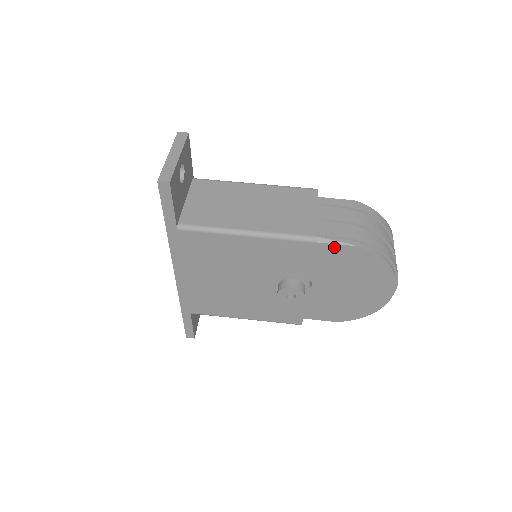
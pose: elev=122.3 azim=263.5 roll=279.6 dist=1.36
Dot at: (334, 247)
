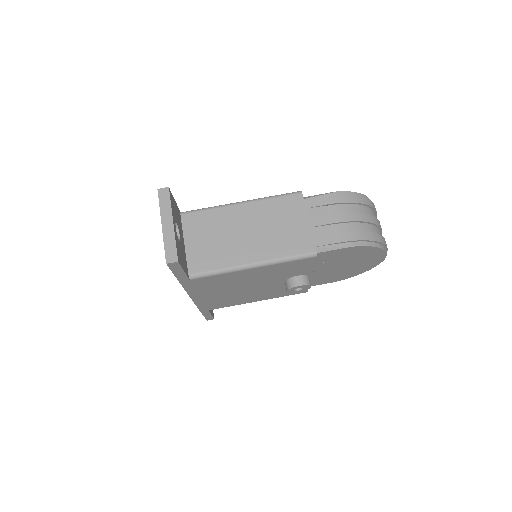
Dot at: (332, 252)
